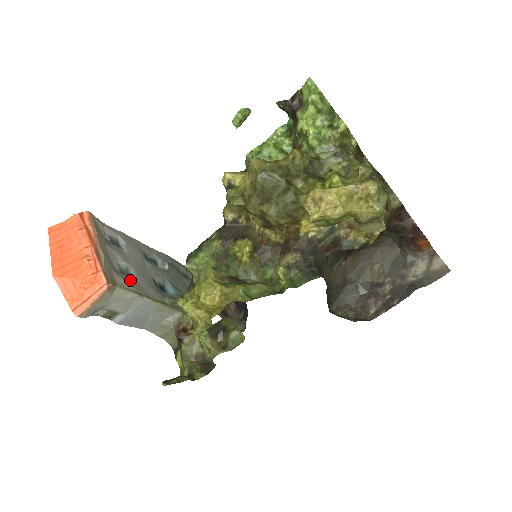
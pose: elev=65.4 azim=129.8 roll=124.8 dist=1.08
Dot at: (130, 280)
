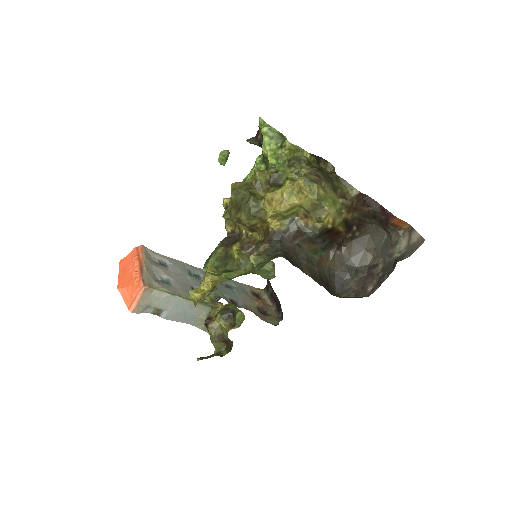
Dot at: (167, 286)
